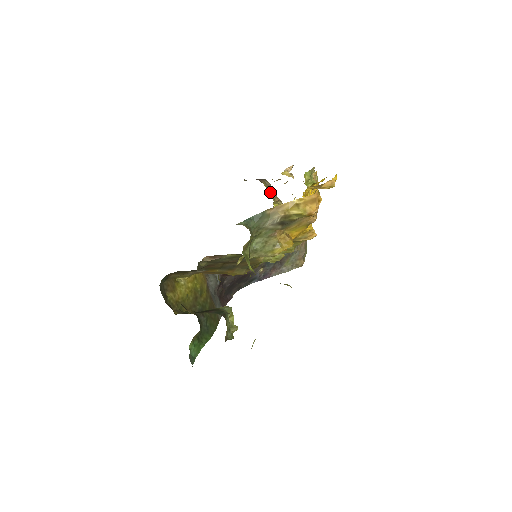
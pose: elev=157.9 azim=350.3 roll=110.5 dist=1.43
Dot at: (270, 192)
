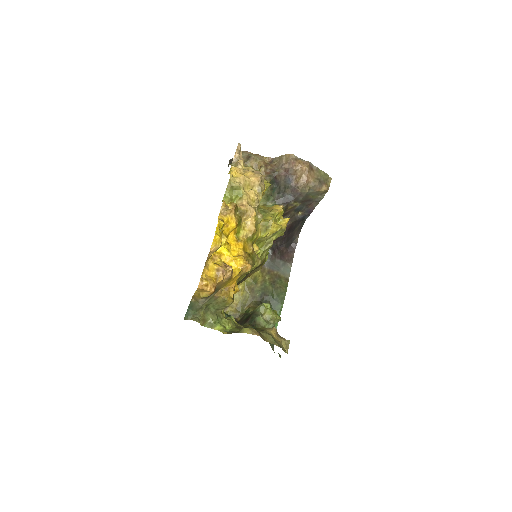
Dot at: (249, 166)
